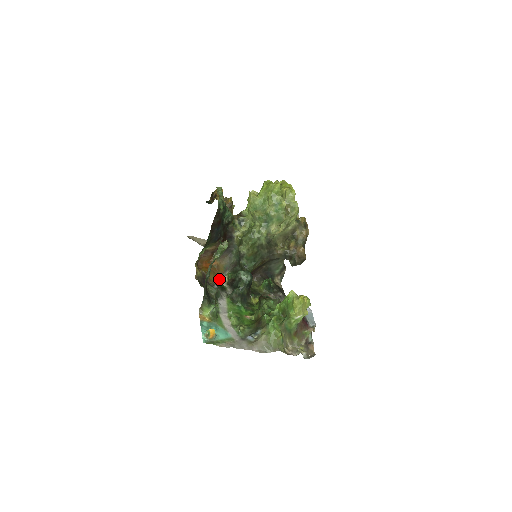
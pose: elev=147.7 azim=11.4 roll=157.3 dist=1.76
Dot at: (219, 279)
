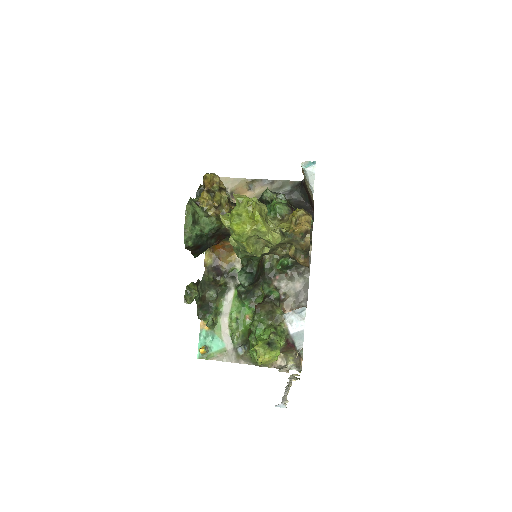
Dot at: (234, 258)
